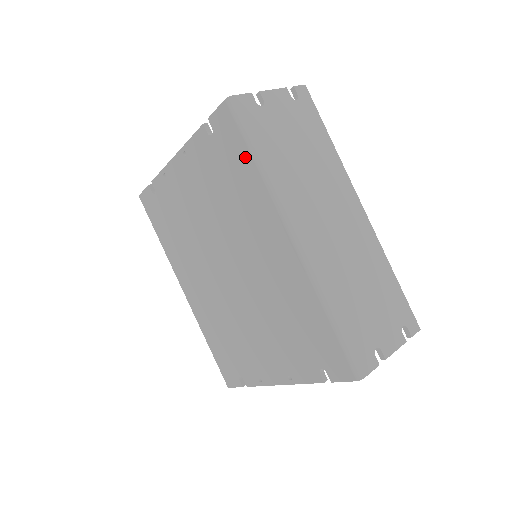
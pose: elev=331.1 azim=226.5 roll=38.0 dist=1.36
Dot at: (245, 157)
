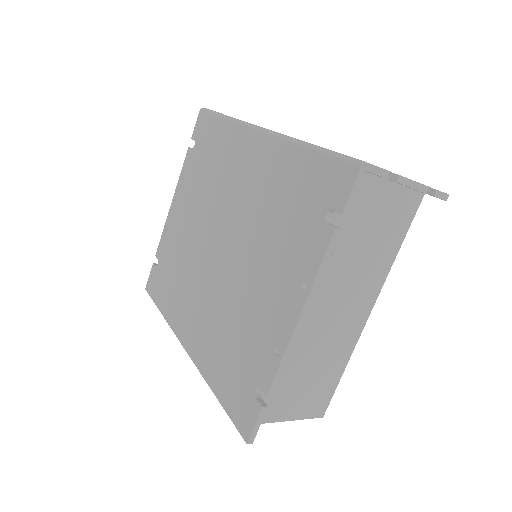
Dot at: (216, 125)
